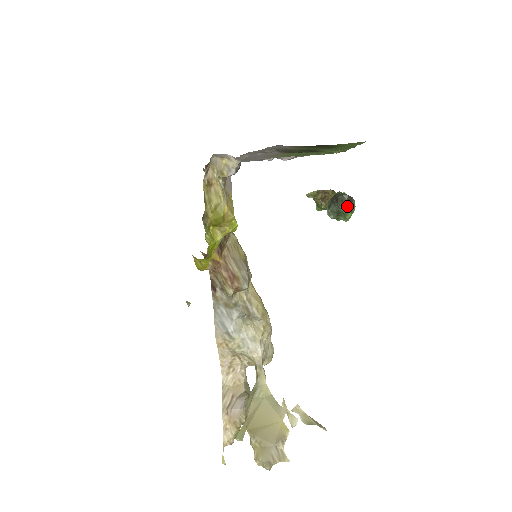
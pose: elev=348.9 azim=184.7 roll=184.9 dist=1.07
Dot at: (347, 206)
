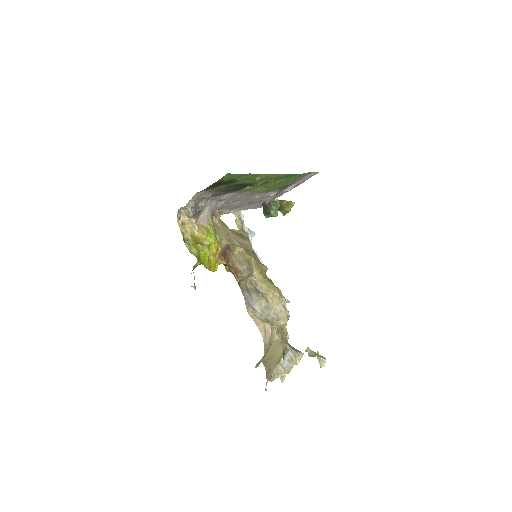
Dot at: (268, 207)
